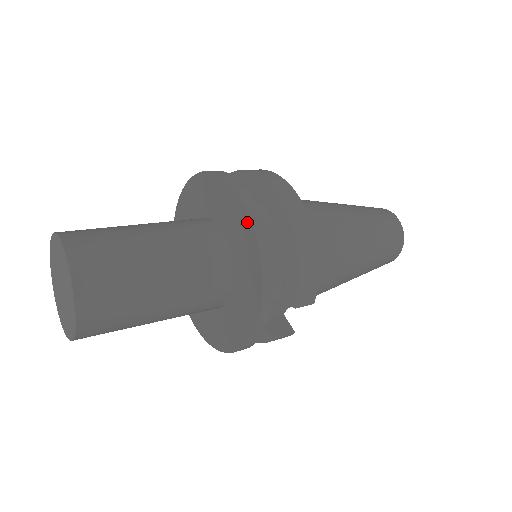
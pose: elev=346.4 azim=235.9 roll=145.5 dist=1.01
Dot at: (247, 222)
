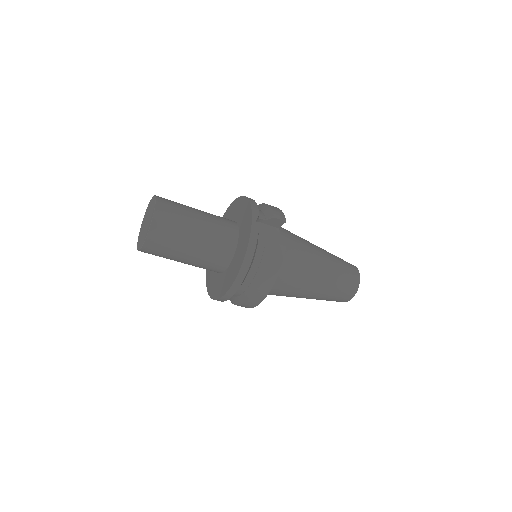
Dot at: (237, 200)
